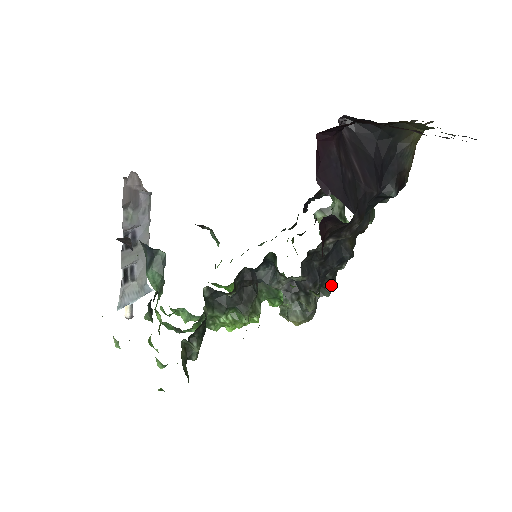
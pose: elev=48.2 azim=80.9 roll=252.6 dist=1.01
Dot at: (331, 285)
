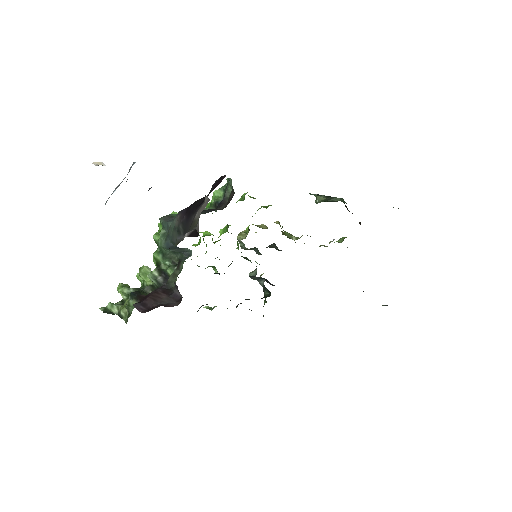
Dot at: occluded
